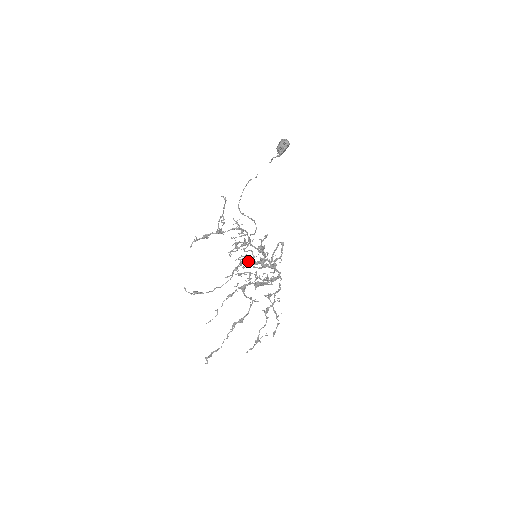
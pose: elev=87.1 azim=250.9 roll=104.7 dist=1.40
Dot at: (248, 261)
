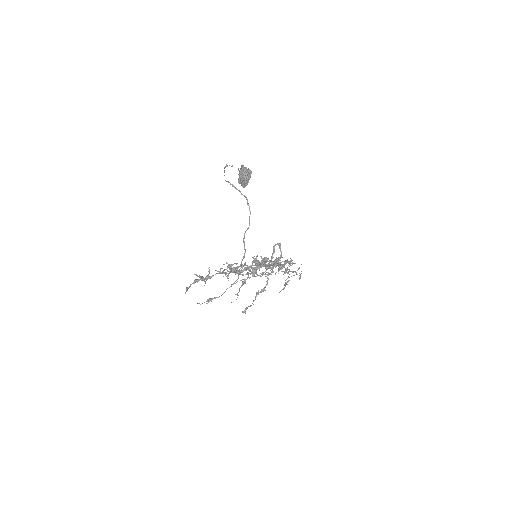
Dot at: occluded
